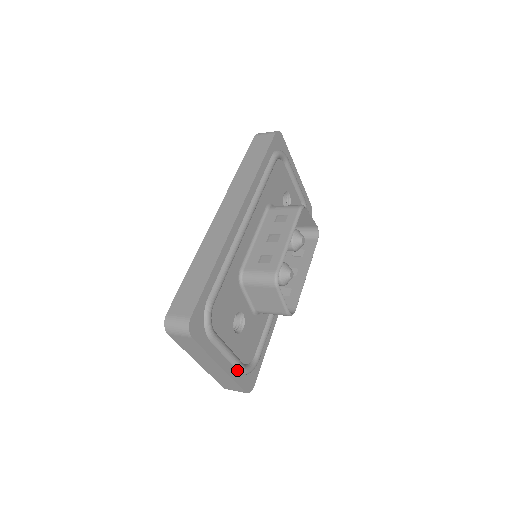
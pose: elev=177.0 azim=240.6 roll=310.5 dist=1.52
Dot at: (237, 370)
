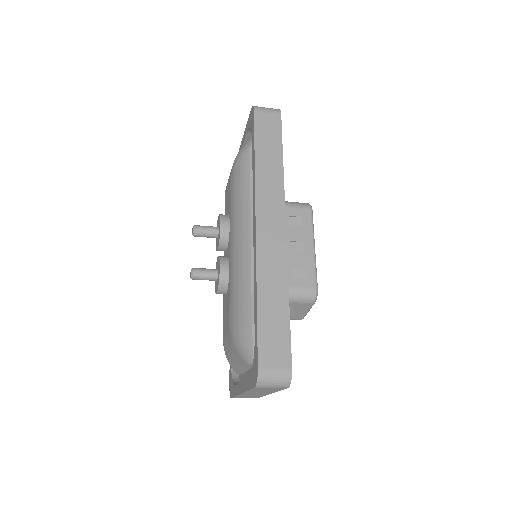
Dot at: occluded
